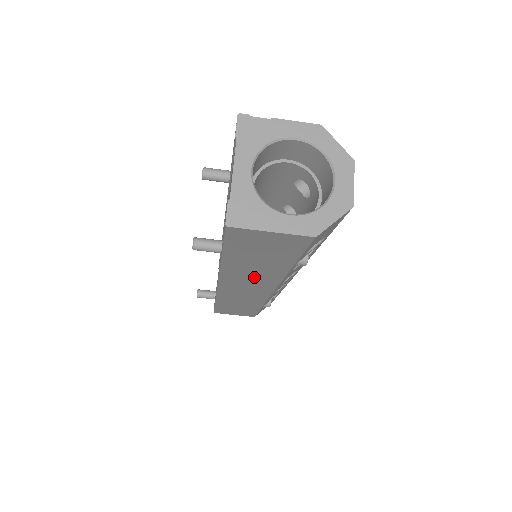
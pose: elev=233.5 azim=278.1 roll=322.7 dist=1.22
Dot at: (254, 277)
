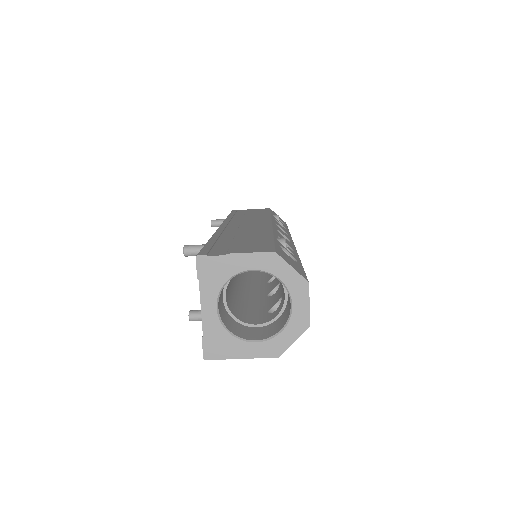
Dot at: occluded
